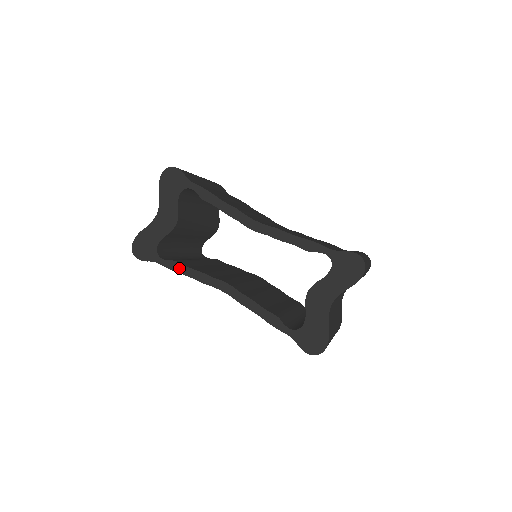
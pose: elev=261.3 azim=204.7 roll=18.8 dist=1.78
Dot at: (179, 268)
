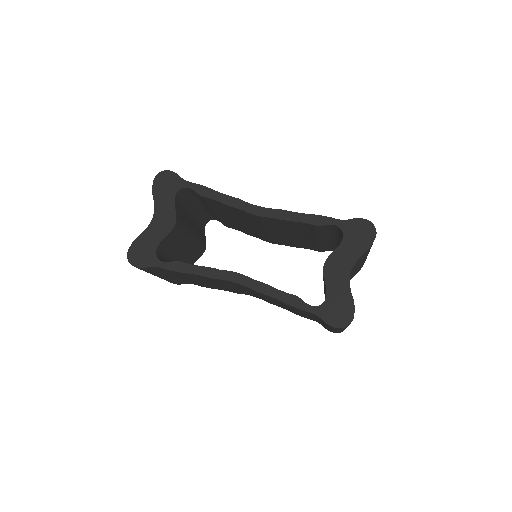
Dot at: (183, 268)
